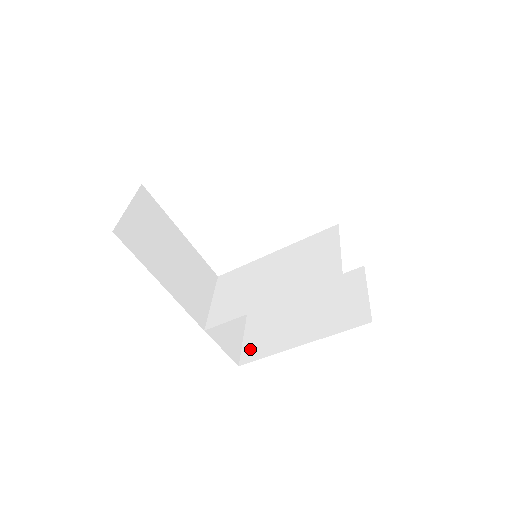
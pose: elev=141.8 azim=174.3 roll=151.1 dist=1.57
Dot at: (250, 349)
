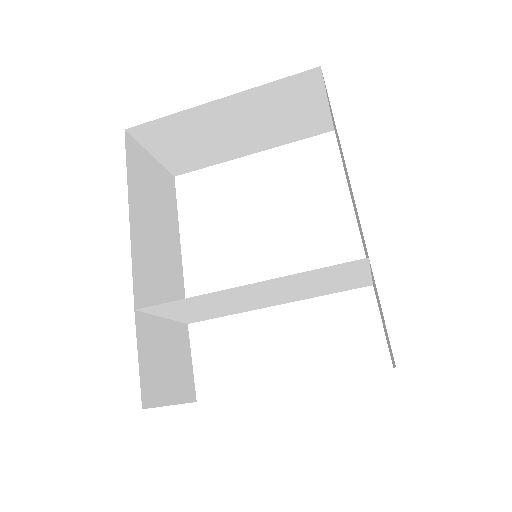
Dot at: occluded
